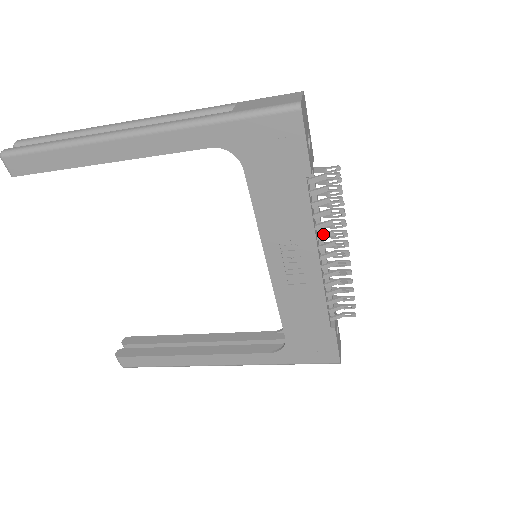
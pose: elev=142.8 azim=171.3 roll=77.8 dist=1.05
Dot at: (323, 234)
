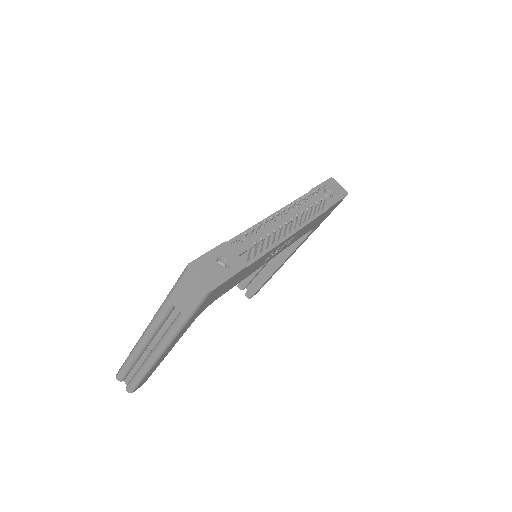
Dot at: (278, 237)
